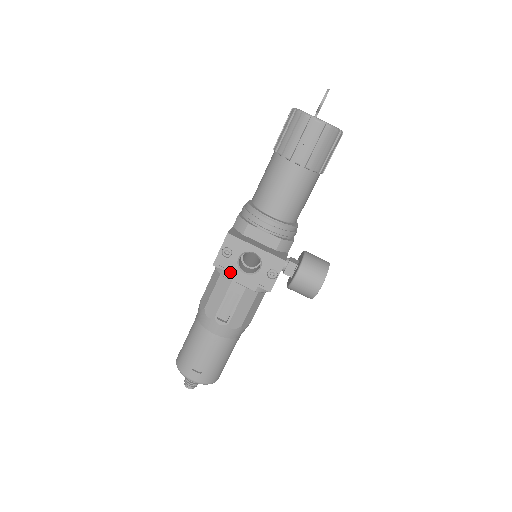
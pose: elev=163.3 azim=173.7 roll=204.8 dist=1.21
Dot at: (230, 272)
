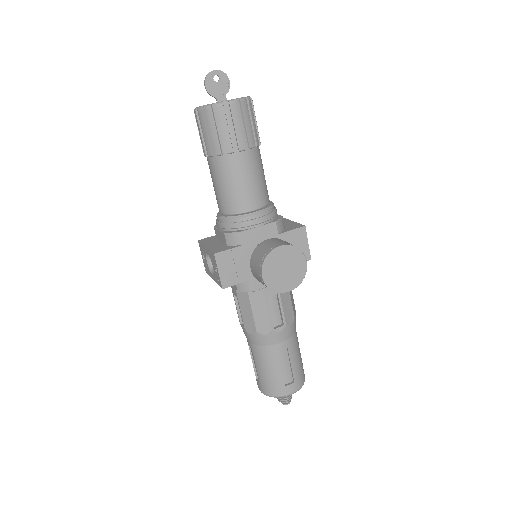
Dot at: (210, 275)
